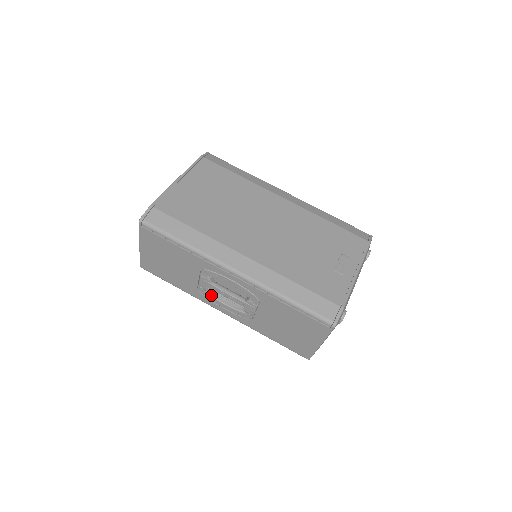
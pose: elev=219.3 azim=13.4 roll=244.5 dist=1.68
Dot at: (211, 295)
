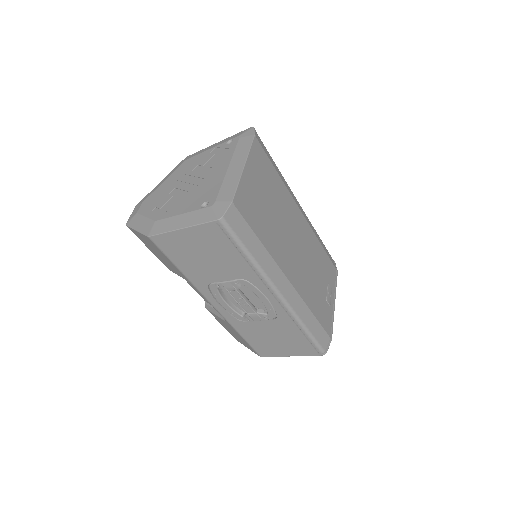
Dot at: (219, 293)
